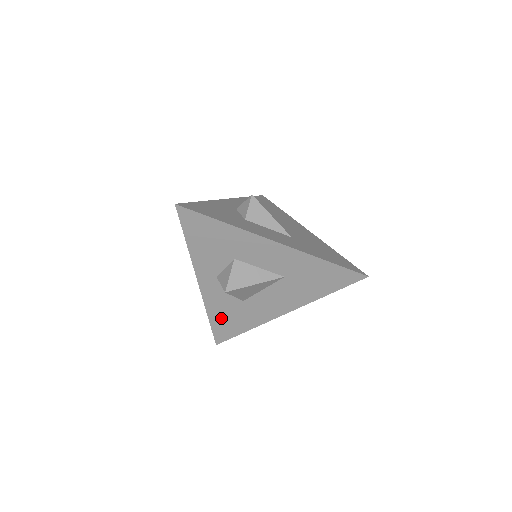
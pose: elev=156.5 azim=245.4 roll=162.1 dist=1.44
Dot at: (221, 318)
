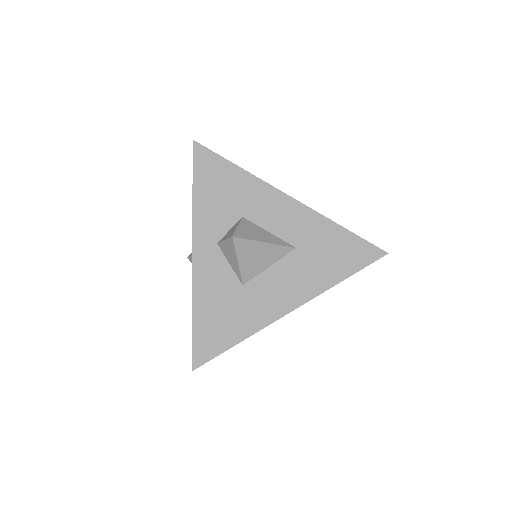
Dot at: (209, 316)
